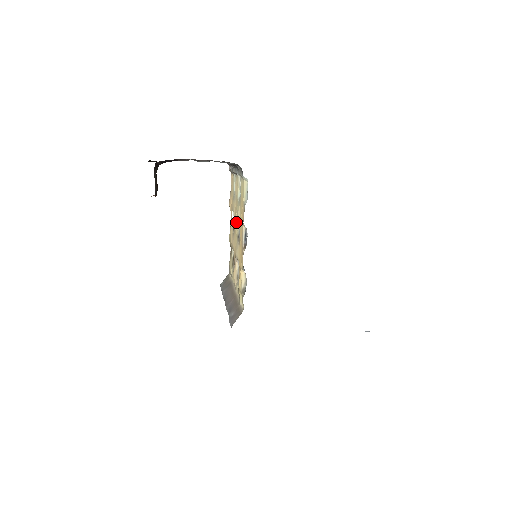
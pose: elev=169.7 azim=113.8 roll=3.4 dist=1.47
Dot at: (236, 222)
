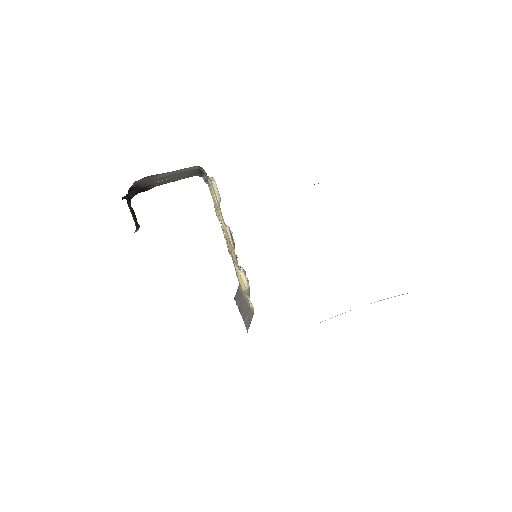
Dot at: occluded
